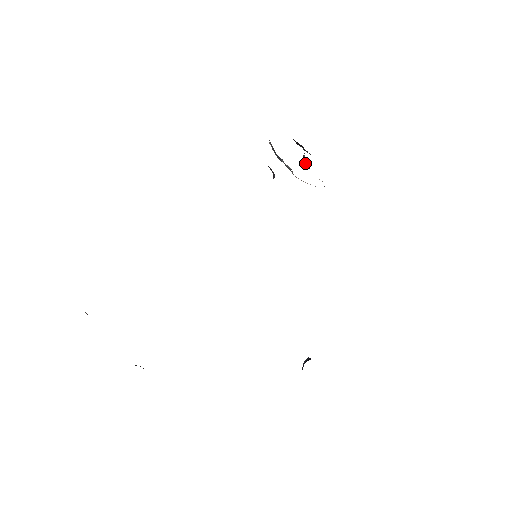
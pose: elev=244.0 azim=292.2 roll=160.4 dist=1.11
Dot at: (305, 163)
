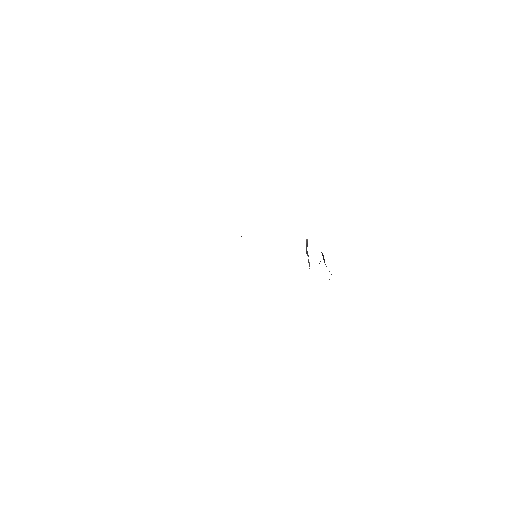
Dot at: (319, 263)
